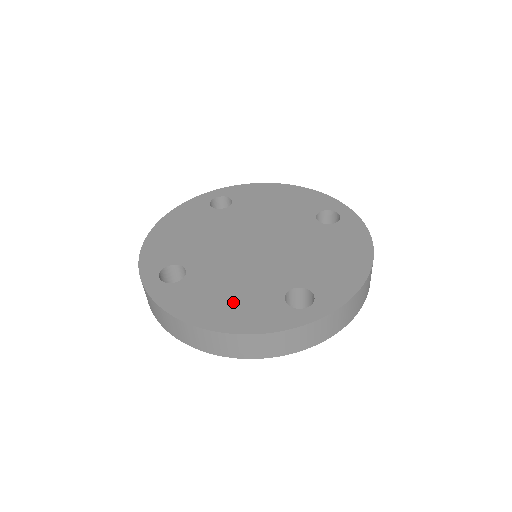
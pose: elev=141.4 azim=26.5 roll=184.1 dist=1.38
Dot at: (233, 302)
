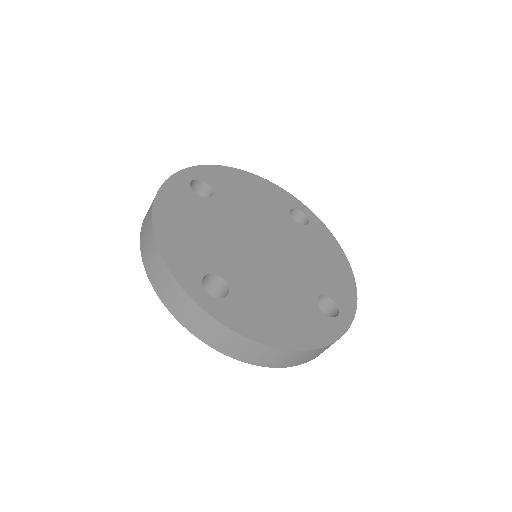
Dot at: (287, 316)
